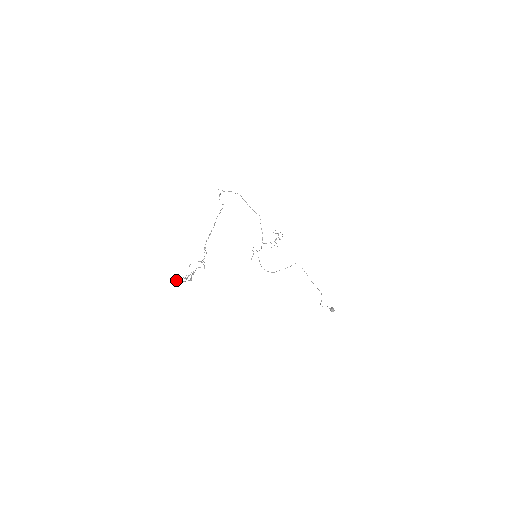
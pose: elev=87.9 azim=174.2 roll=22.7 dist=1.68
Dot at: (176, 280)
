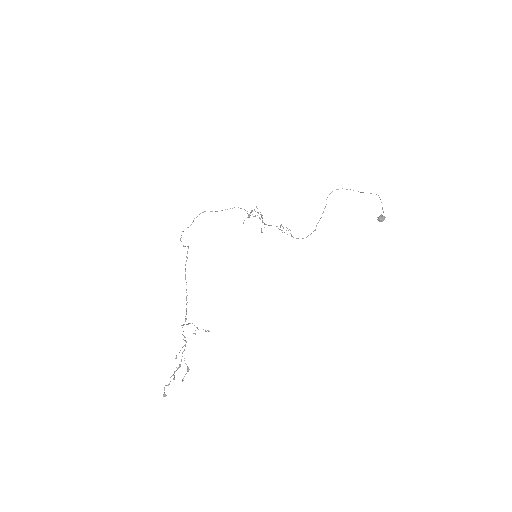
Dot at: (163, 394)
